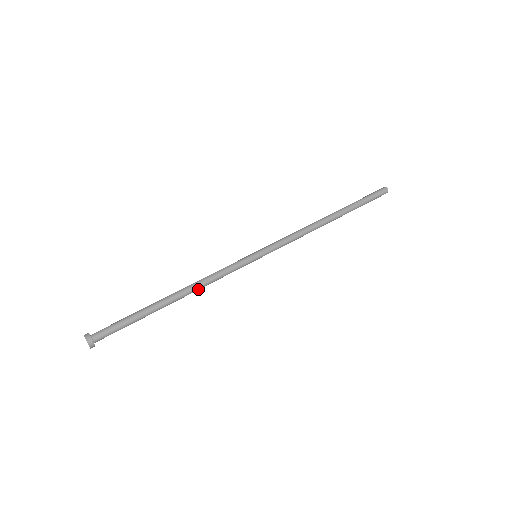
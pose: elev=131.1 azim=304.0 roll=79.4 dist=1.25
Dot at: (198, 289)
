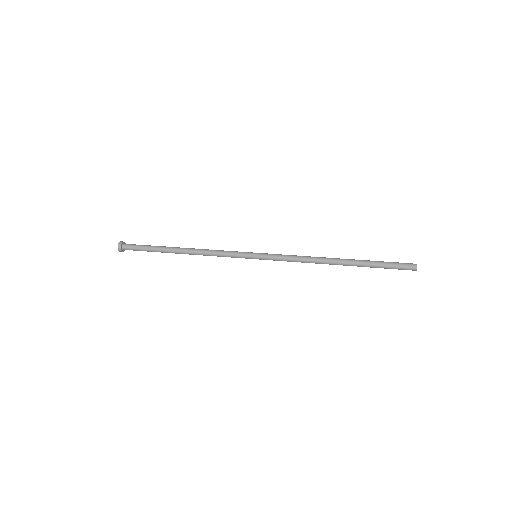
Dot at: occluded
